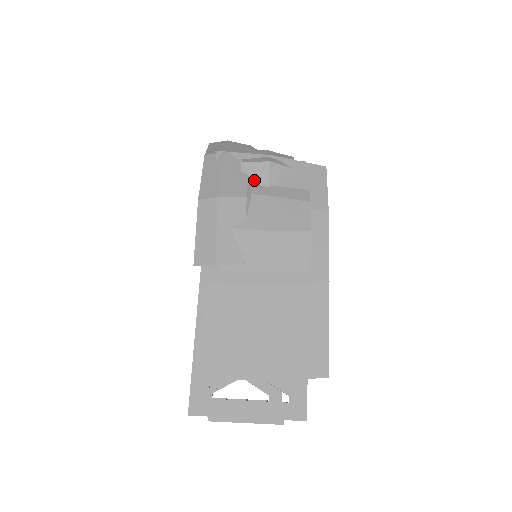
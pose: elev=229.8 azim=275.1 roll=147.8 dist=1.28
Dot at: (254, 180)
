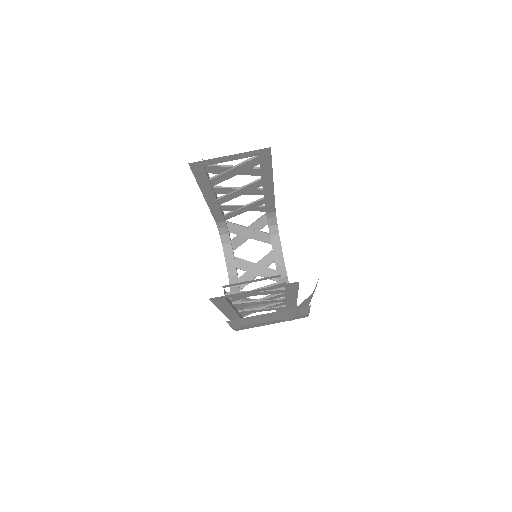
Dot at: occluded
